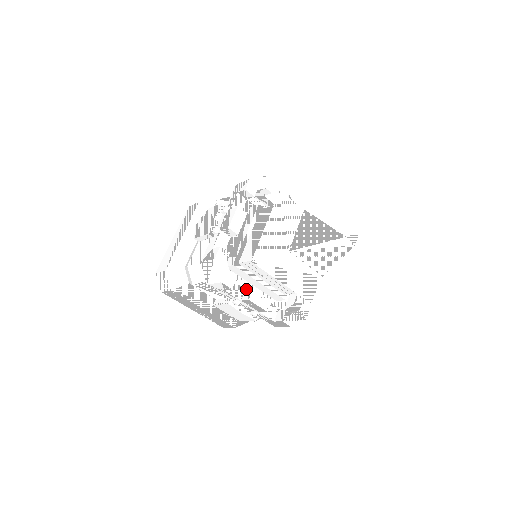
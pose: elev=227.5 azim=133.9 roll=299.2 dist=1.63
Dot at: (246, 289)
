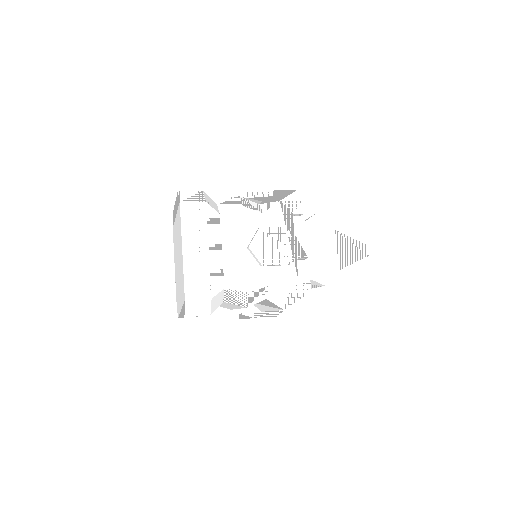
Dot at: occluded
